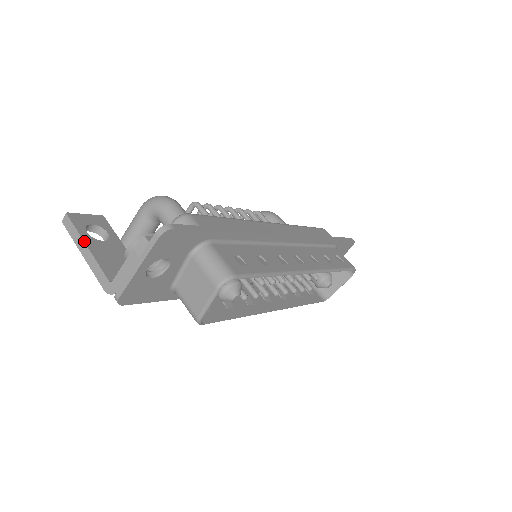
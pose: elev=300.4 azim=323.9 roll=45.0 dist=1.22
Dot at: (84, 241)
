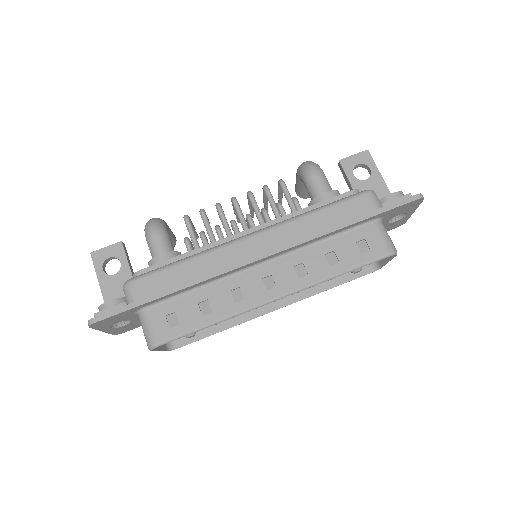
Dot at: (98, 281)
